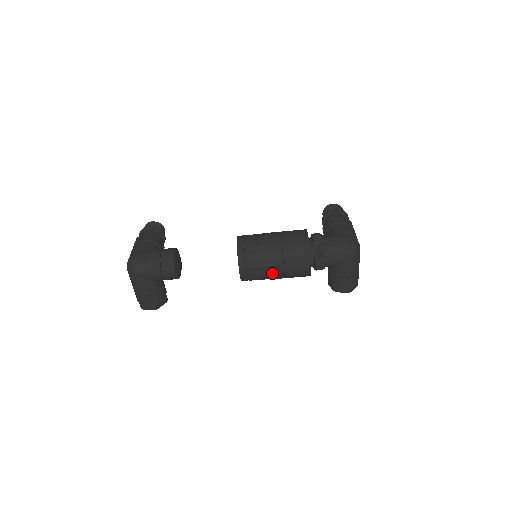
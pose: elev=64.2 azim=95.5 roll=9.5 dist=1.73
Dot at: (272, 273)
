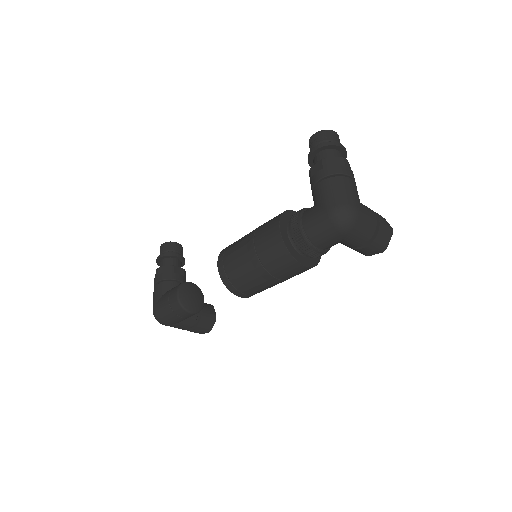
Dot at: (271, 285)
